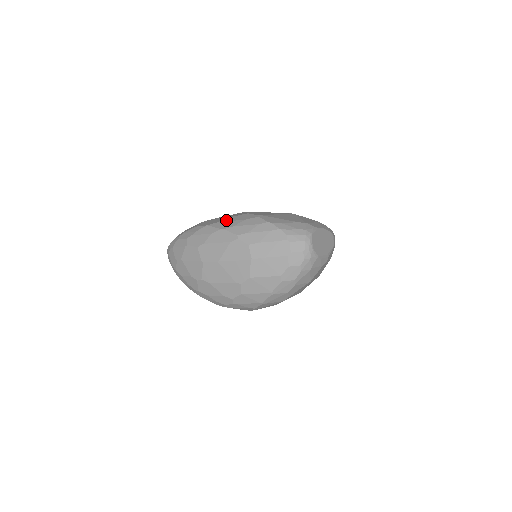
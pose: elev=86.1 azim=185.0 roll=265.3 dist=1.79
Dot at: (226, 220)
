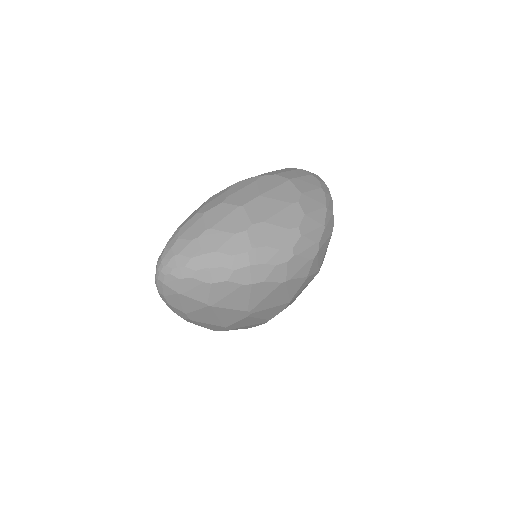
Dot at: occluded
